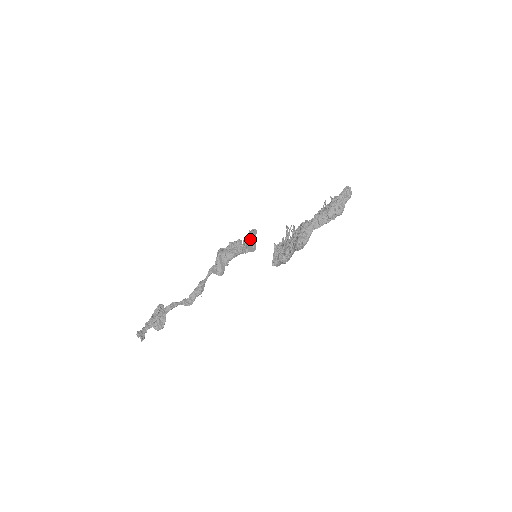
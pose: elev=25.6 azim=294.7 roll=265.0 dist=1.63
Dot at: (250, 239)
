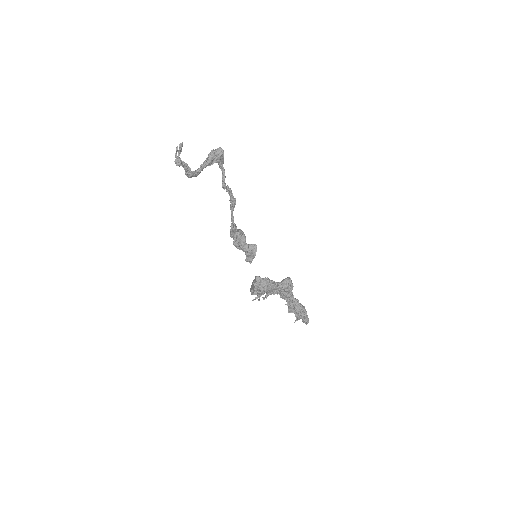
Dot at: occluded
